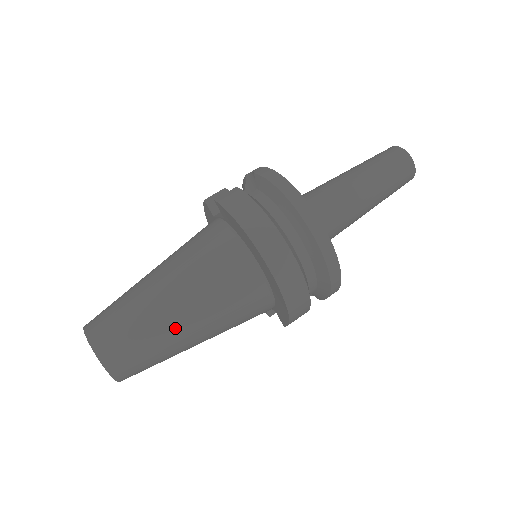
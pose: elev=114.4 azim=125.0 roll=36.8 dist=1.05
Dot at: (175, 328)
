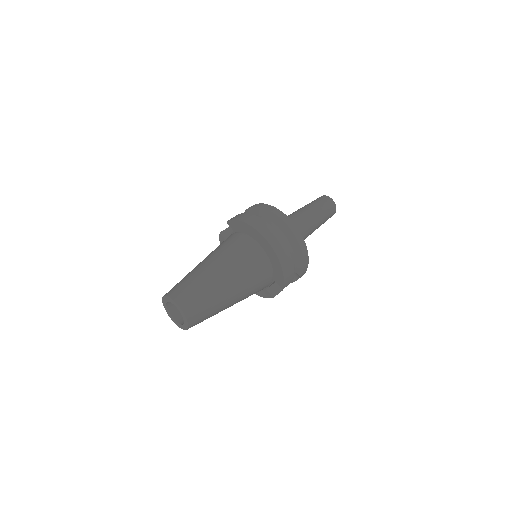
Dot at: (218, 282)
